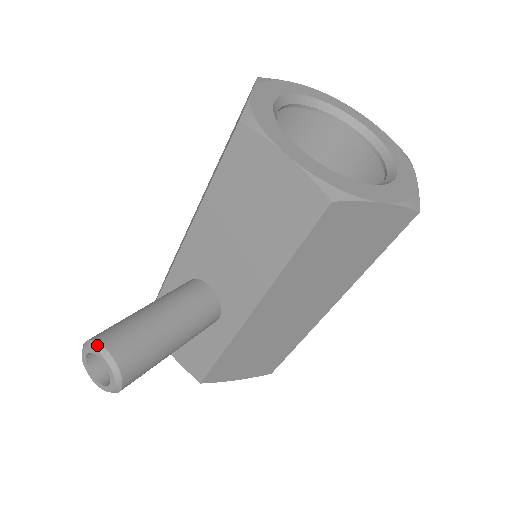
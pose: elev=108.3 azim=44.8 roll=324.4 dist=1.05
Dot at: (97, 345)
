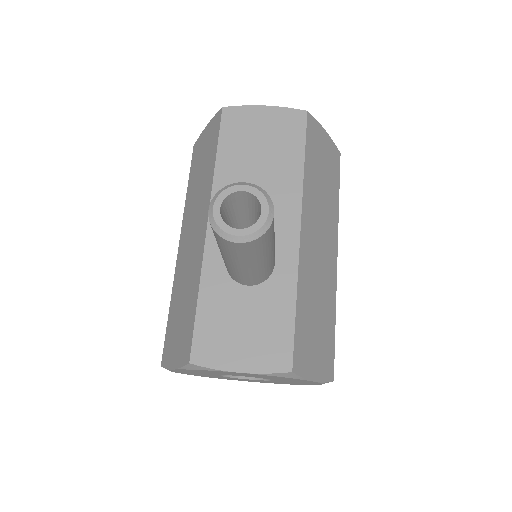
Dot at: (230, 185)
